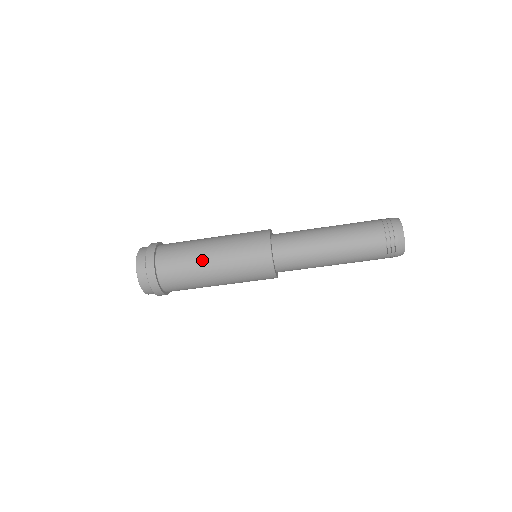
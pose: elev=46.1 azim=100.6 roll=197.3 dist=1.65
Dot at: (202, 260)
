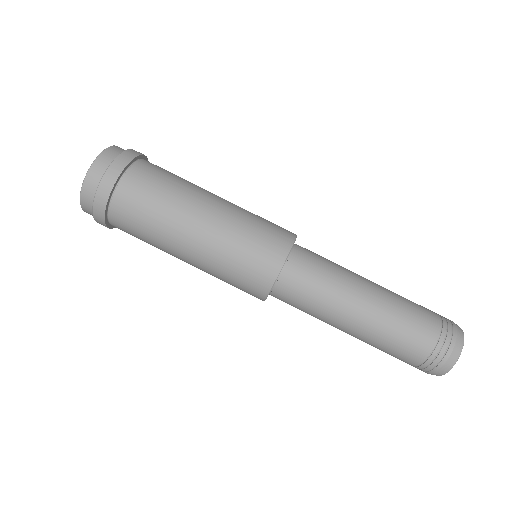
Dot at: (187, 212)
